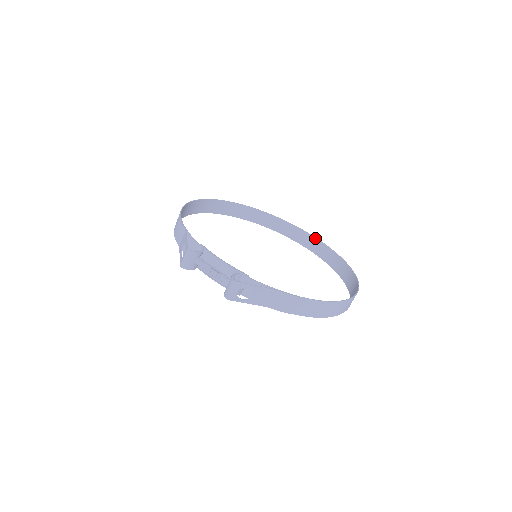
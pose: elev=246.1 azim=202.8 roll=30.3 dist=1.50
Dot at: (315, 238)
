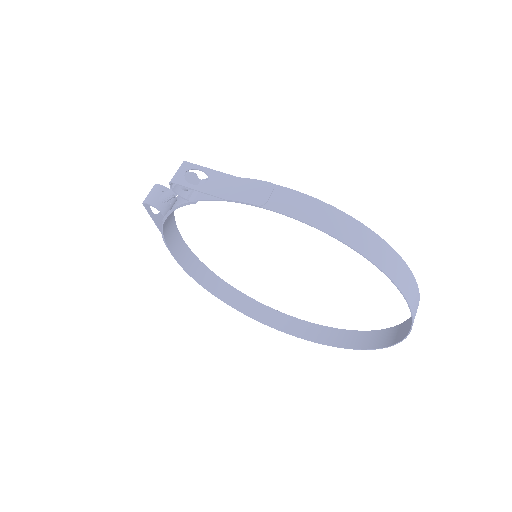
Dot at: (378, 330)
